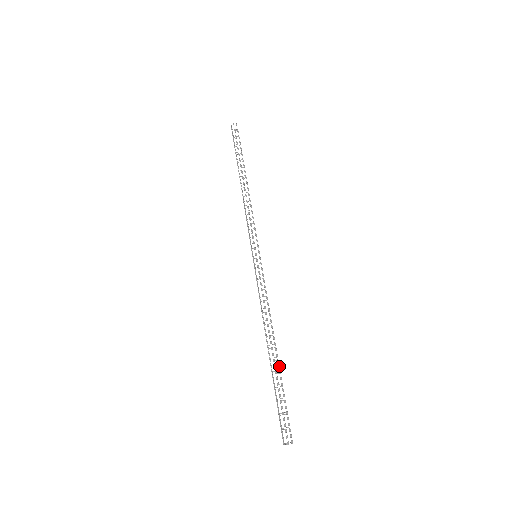
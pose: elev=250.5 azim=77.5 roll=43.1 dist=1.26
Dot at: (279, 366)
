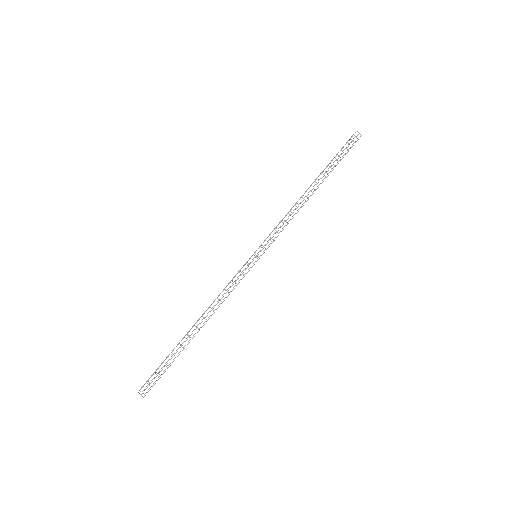
Dot at: occluded
